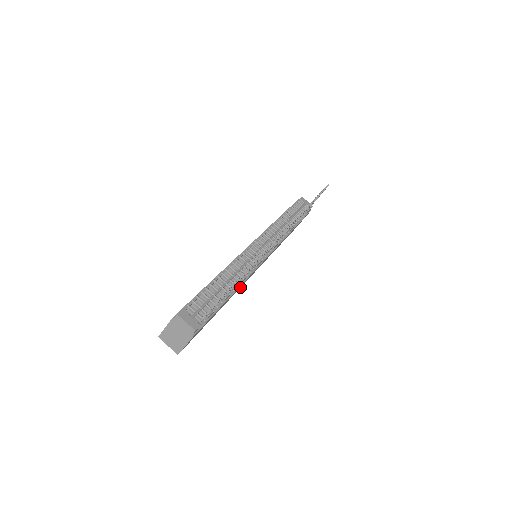
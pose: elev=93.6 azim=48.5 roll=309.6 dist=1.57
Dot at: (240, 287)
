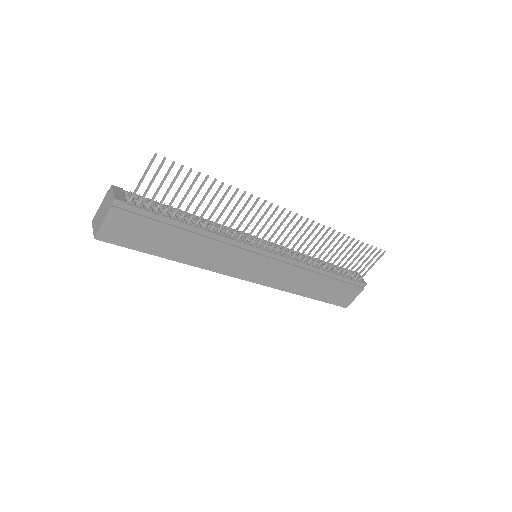
Dot at: (220, 271)
